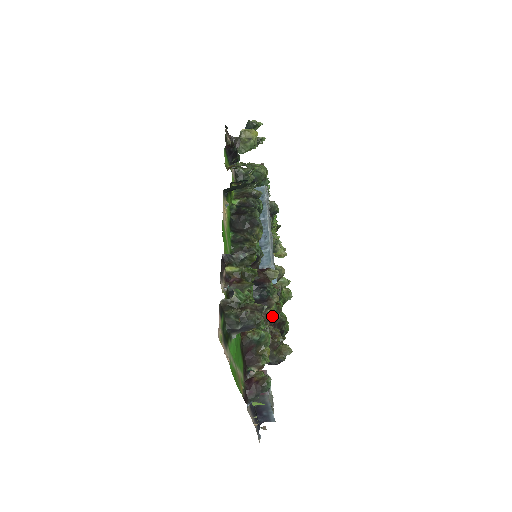
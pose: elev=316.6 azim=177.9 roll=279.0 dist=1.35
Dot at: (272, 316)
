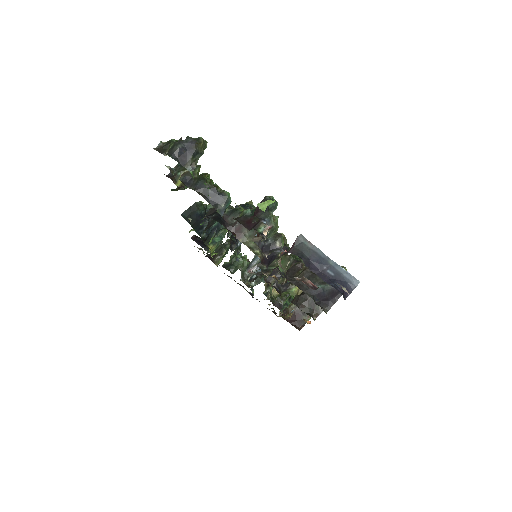
Dot at: (297, 261)
